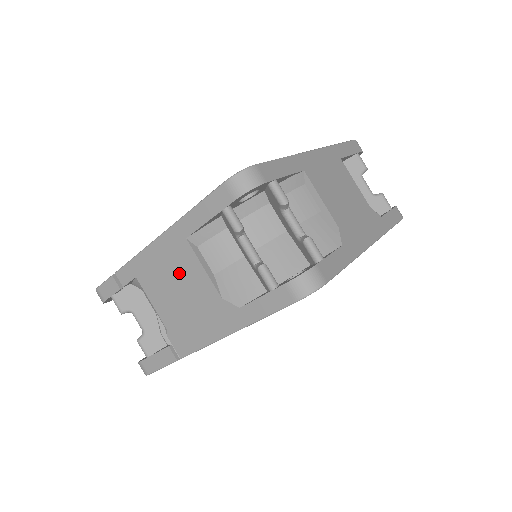
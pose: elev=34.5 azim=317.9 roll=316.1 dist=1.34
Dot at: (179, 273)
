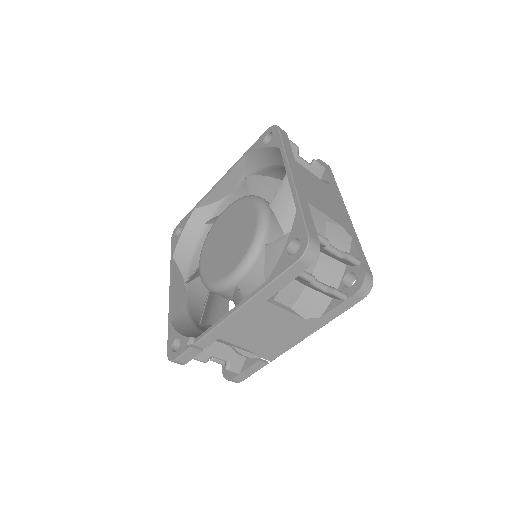
Dot at: (263, 321)
